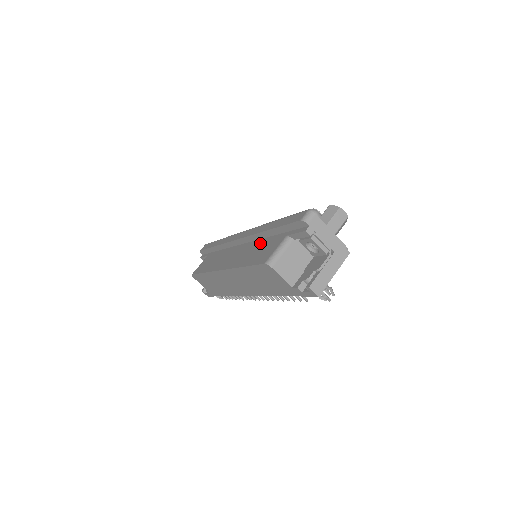
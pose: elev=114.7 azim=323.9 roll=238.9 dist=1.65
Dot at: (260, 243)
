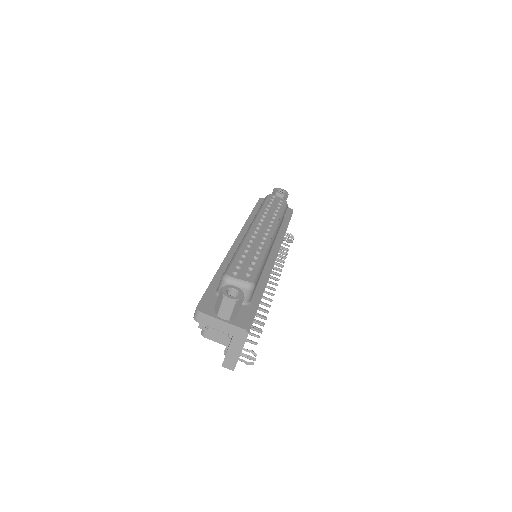
Dot at: occluded
